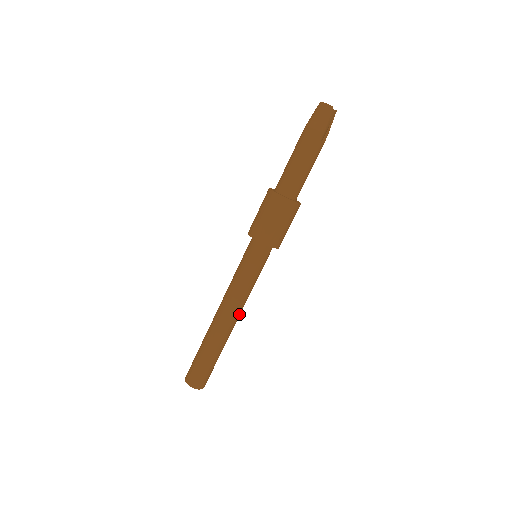
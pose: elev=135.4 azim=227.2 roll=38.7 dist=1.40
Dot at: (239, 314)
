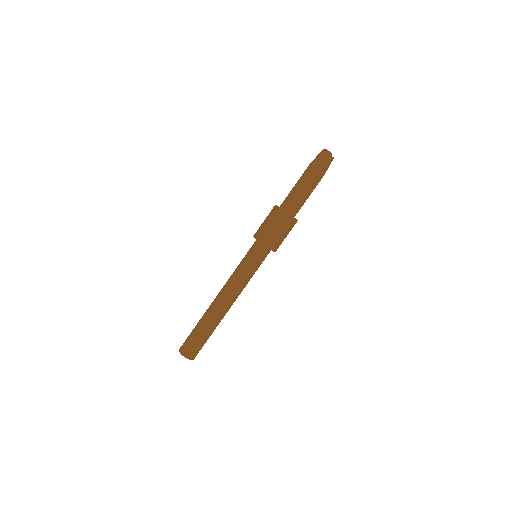
Dot at: (234, 301)
